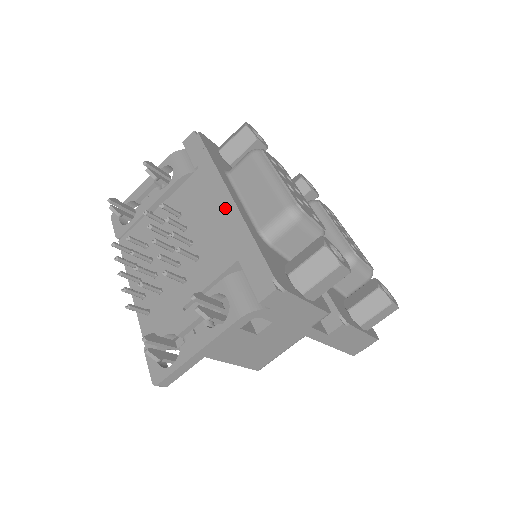
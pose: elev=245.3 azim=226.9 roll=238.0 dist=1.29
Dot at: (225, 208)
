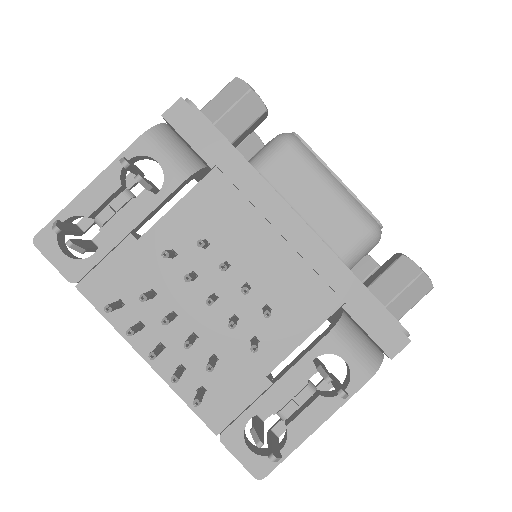
Dot at: (297, 237)
